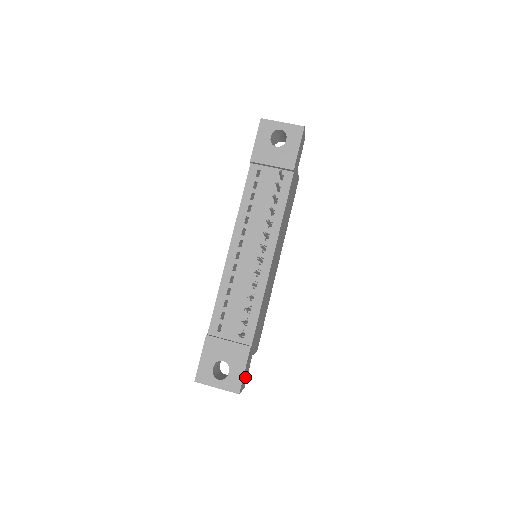
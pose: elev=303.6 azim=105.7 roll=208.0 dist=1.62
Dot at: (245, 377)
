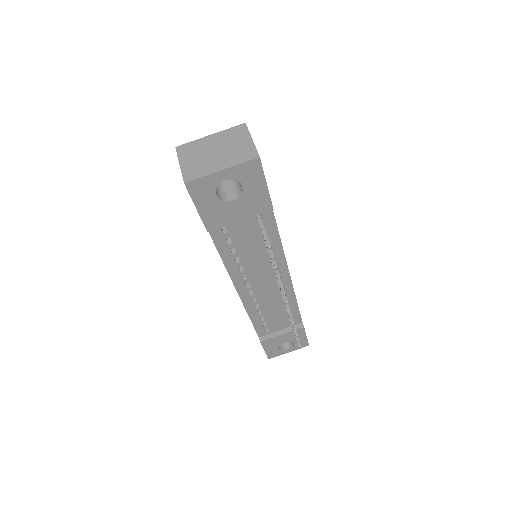
Dot at: occluded
